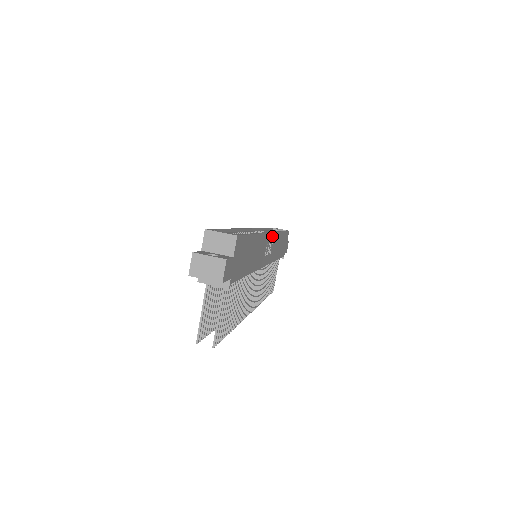
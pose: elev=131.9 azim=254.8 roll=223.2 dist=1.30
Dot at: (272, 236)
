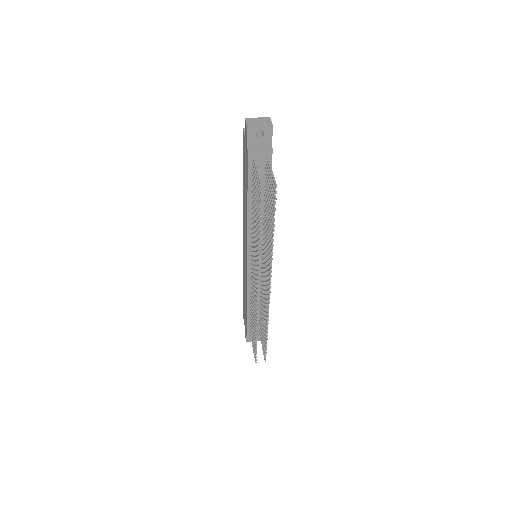
Dot at: occluded
